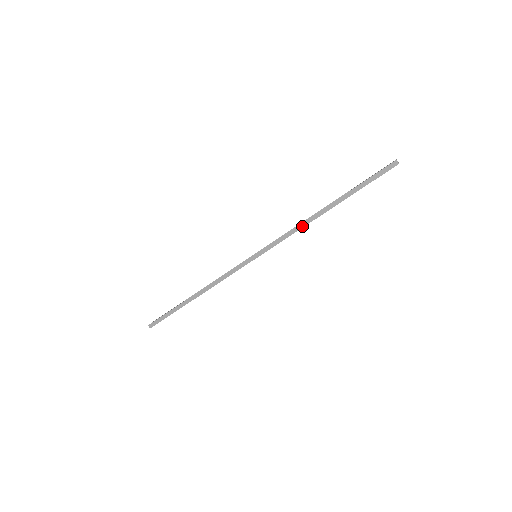
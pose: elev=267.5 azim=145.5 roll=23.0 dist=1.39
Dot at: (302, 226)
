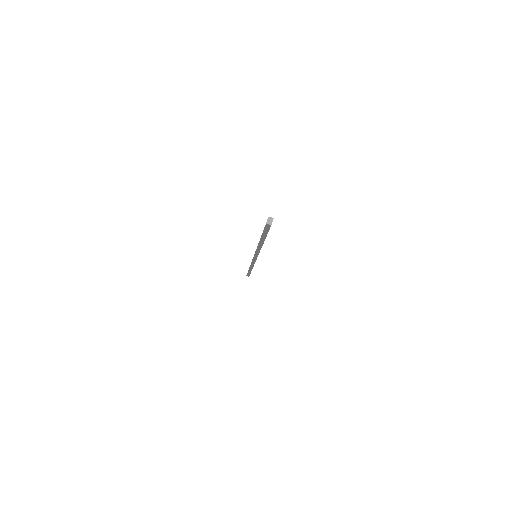
Dot at: (259, 249)
